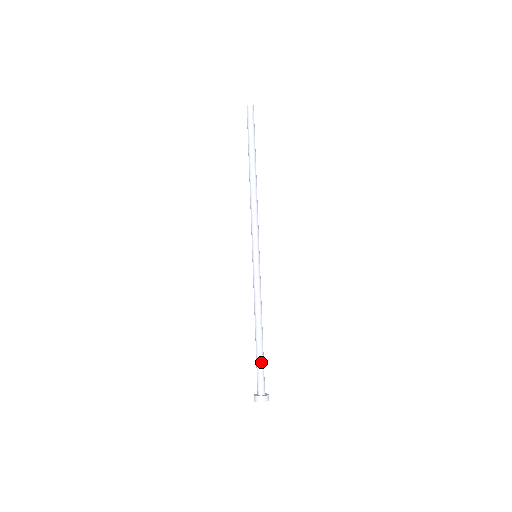
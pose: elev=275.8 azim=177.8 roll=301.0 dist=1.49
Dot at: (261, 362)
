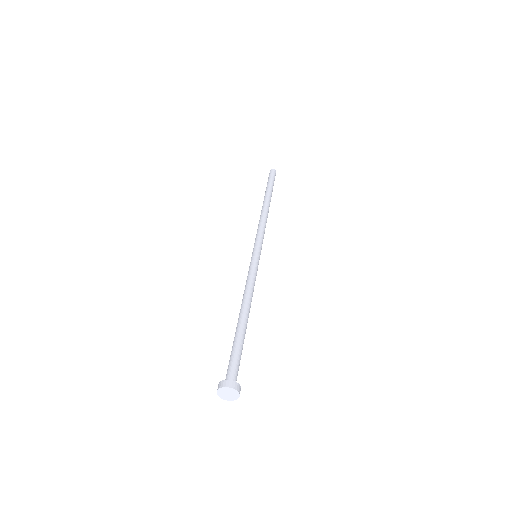
Dot at: (240, 346)
